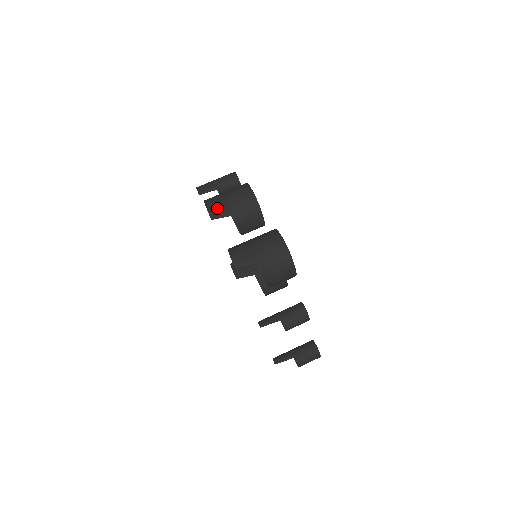
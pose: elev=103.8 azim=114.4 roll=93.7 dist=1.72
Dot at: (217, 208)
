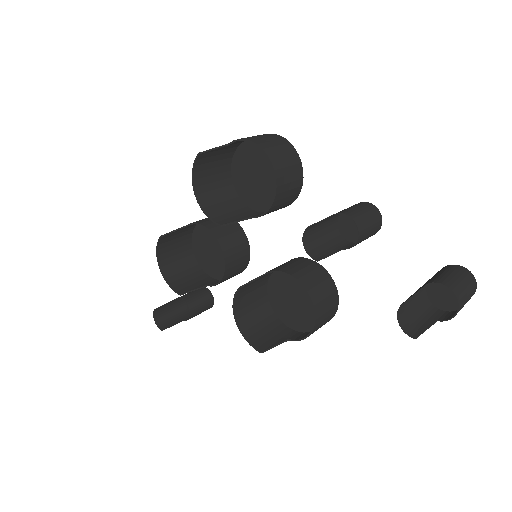
Dot at: (183, 283)
